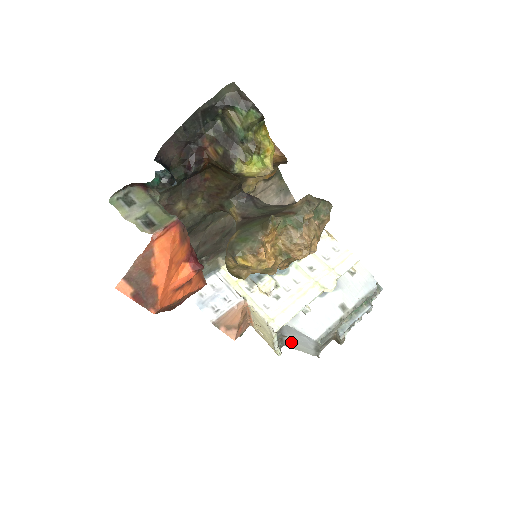
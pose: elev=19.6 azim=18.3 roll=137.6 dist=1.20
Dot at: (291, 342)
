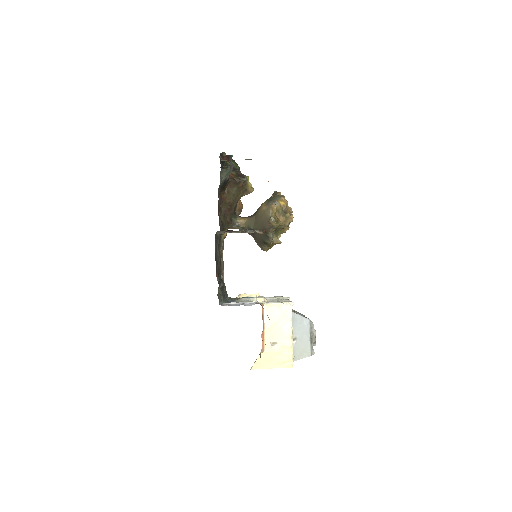
Dot at: (294, 347)
